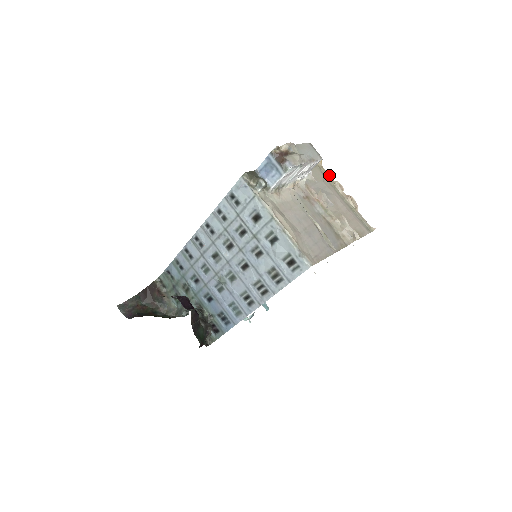
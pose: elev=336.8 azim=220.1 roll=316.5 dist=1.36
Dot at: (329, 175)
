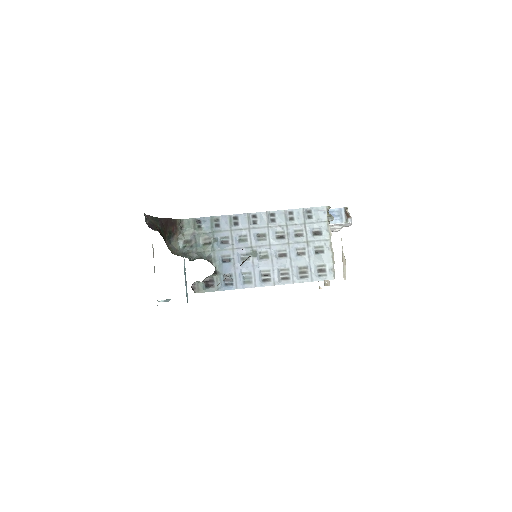
Dot at: occluded
